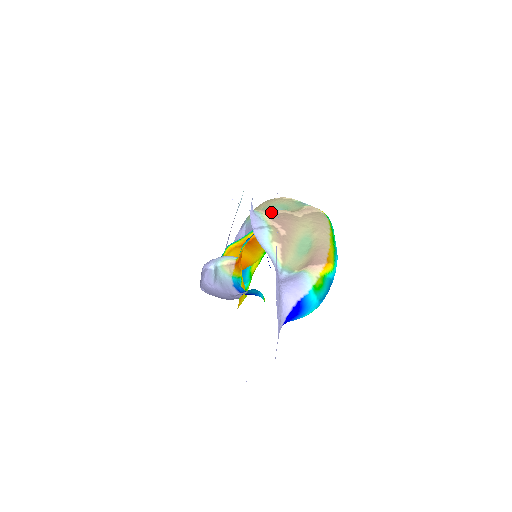
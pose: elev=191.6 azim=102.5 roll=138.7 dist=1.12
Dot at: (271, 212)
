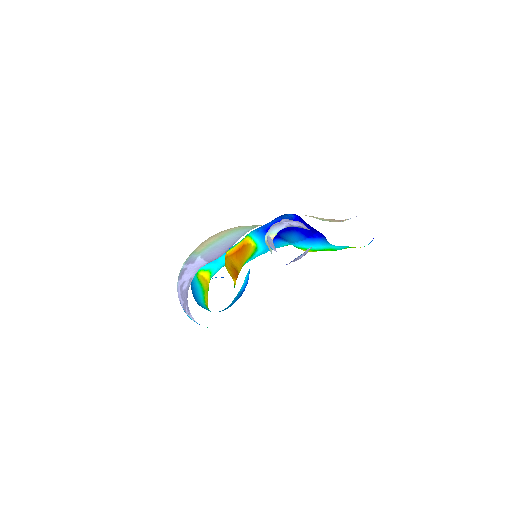
Dot at: occluded
